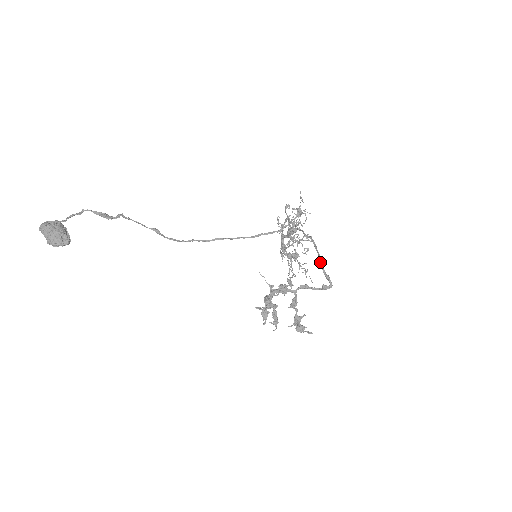
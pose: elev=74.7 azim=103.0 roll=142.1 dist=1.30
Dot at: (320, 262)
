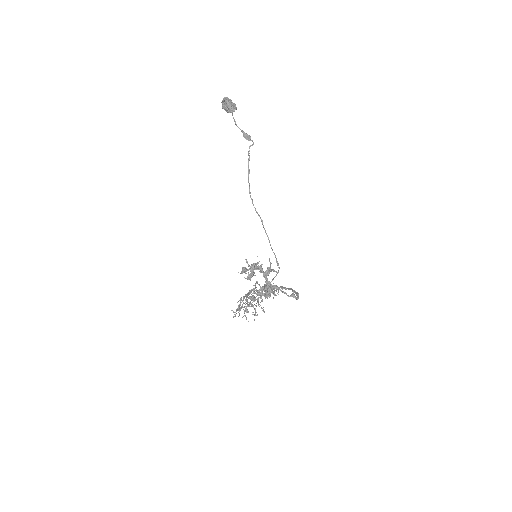
Dot at: (294, 290)
